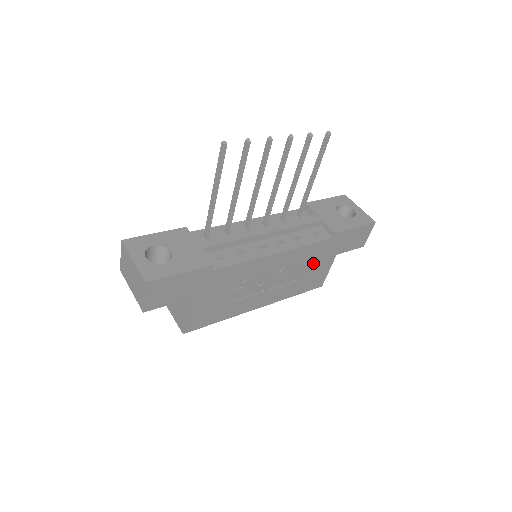
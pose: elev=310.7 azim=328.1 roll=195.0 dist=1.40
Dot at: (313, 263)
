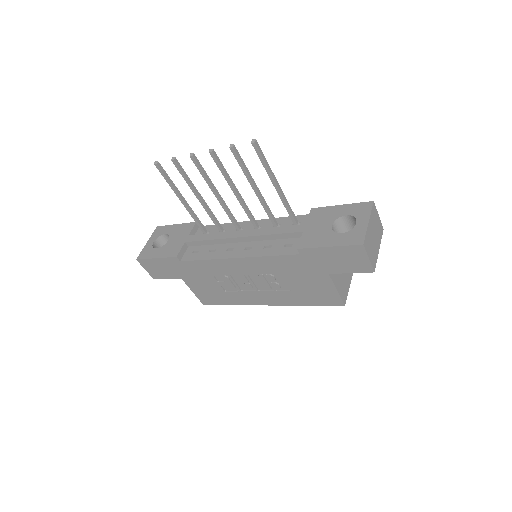
Dot at: (298, 276)
